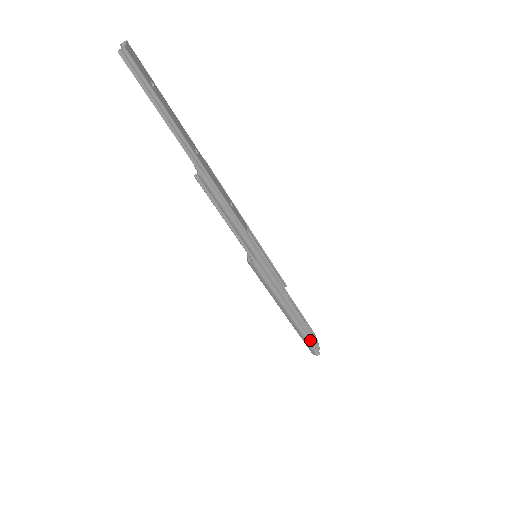
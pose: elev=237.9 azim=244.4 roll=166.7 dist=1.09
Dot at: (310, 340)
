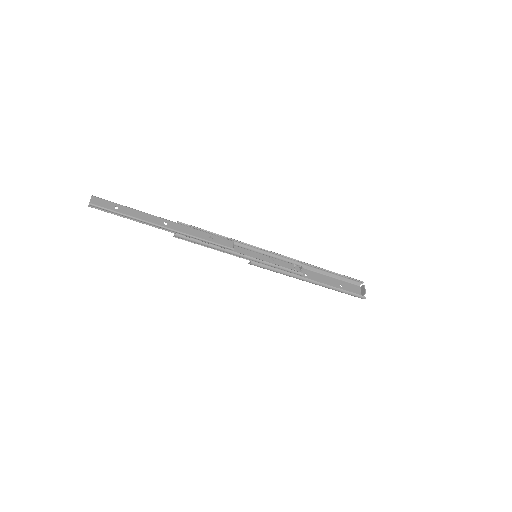
Dot at: (346, 292)
